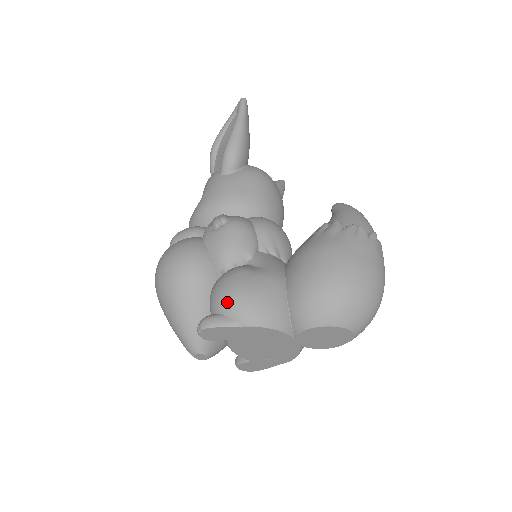
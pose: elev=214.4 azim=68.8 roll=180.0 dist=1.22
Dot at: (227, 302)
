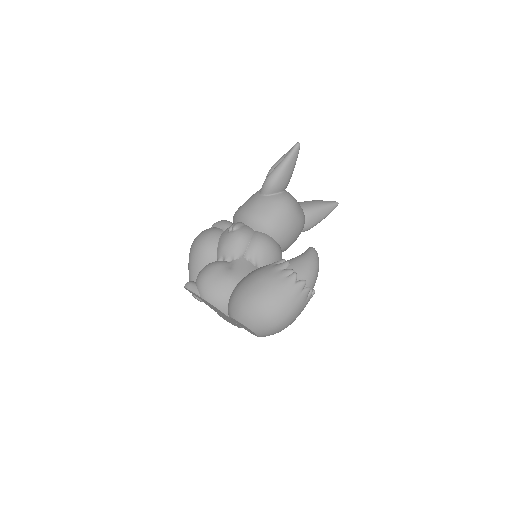
Dot at: (199, 280)
